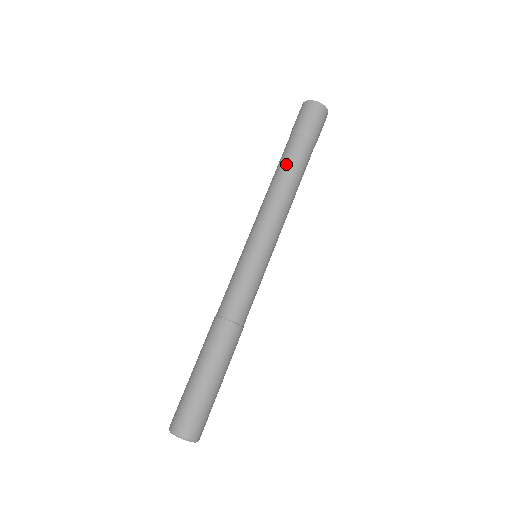
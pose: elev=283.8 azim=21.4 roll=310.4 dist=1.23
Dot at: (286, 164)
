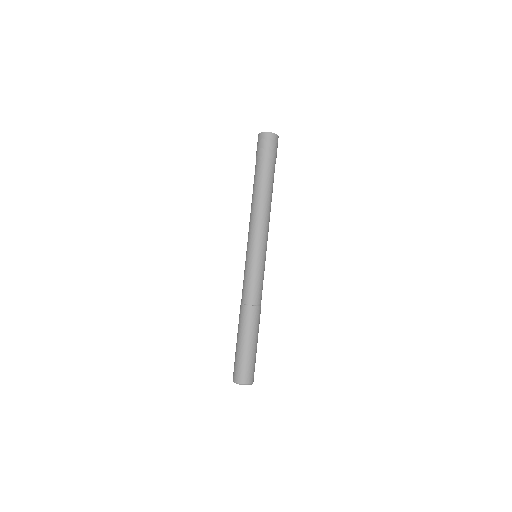
Dot at: (253, 187)
